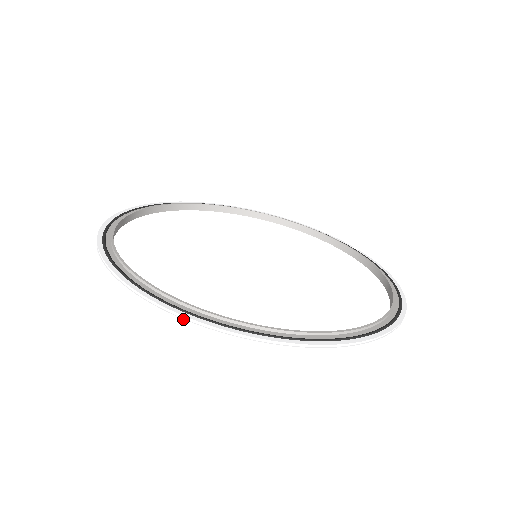
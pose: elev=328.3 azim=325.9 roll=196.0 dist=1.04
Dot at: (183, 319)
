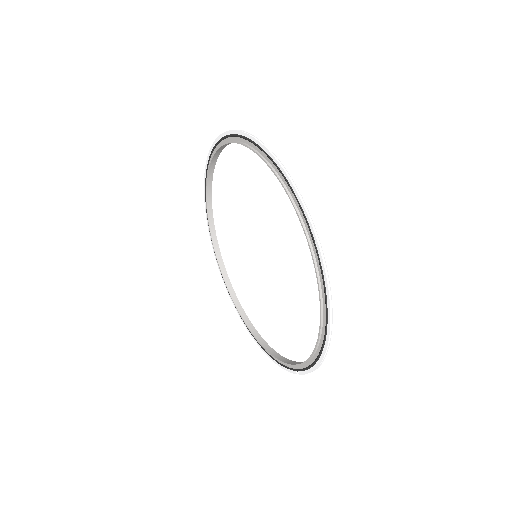
Dot at: (243, 131)
